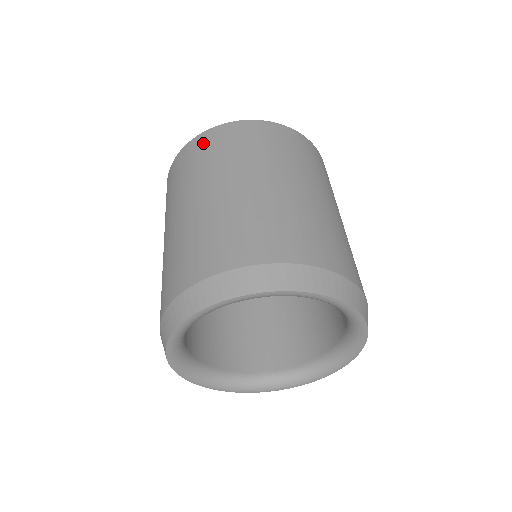
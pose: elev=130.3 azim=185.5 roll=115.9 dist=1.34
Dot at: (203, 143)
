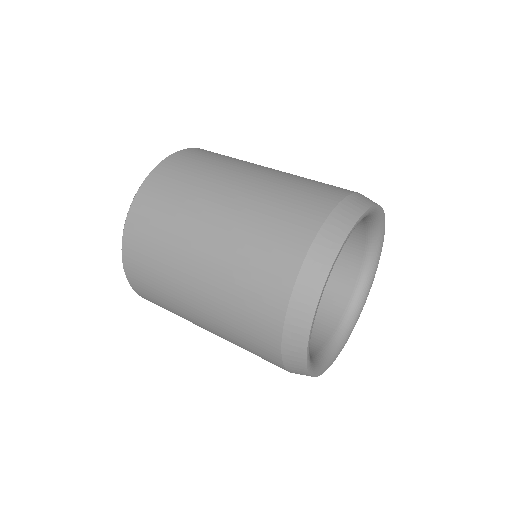
Dot at: (208, 151)
